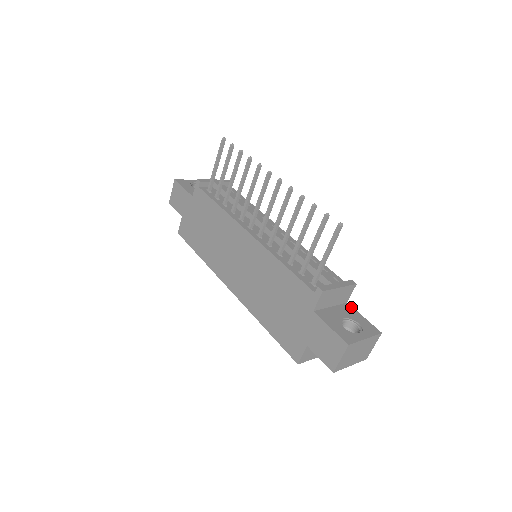
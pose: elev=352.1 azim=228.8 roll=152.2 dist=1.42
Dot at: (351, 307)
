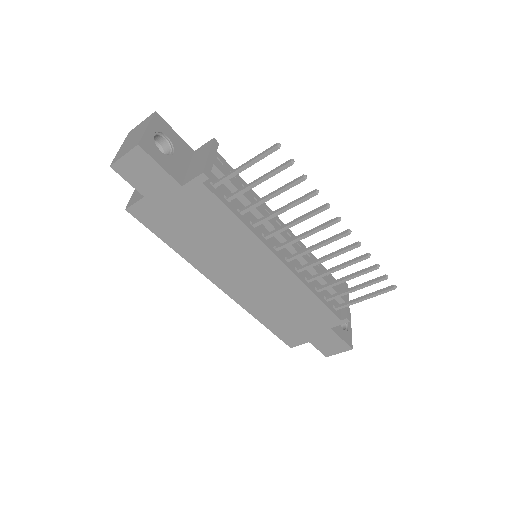
Dot at: occluded
